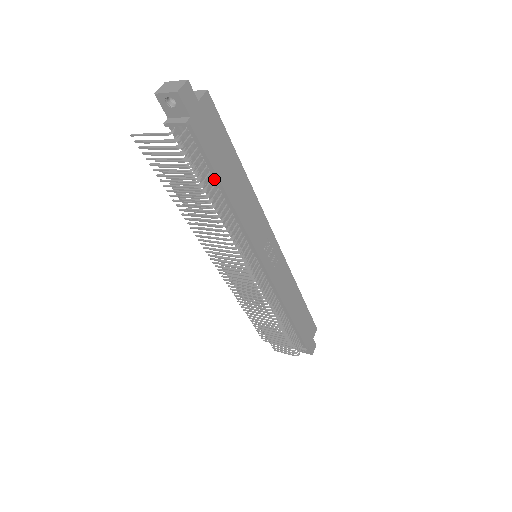
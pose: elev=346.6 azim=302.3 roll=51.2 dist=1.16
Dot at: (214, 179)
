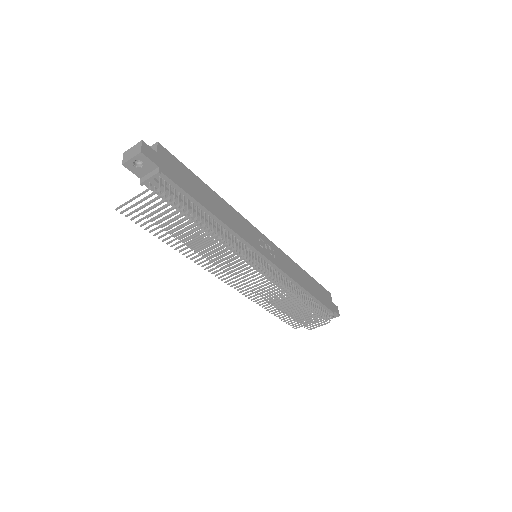
Dot at: (198, 207)
